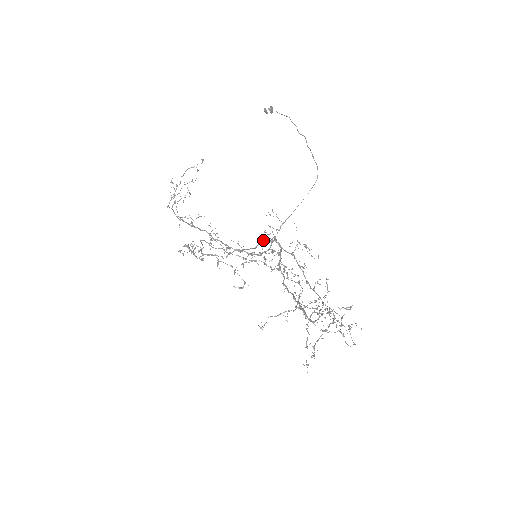
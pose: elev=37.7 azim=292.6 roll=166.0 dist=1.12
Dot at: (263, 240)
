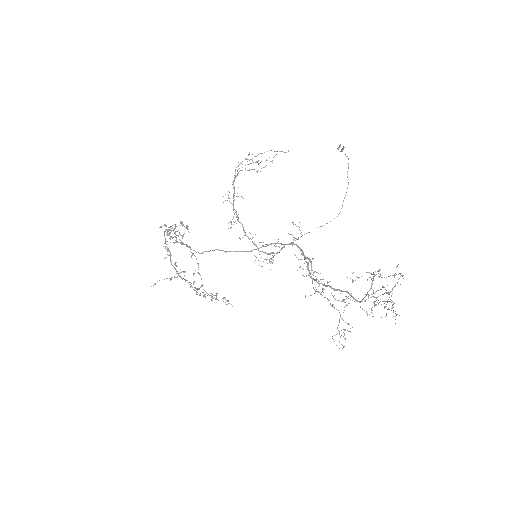
Dot at: occluded
